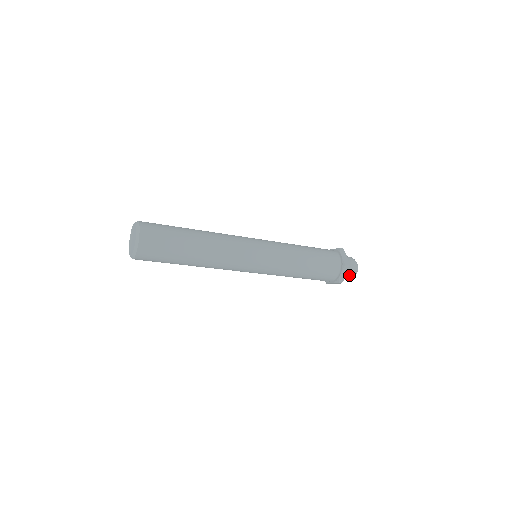
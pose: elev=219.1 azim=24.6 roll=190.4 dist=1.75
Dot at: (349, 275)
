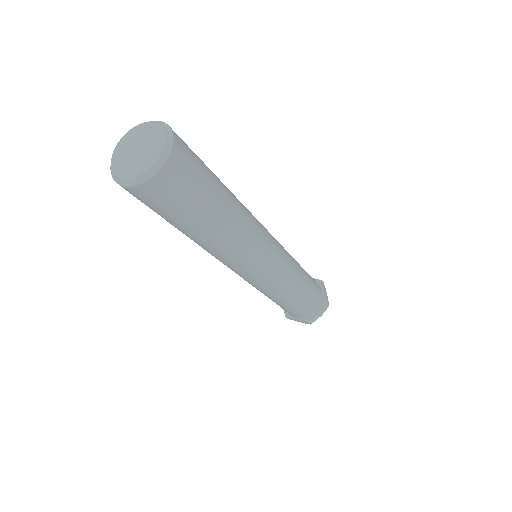
Dot at: occluded
